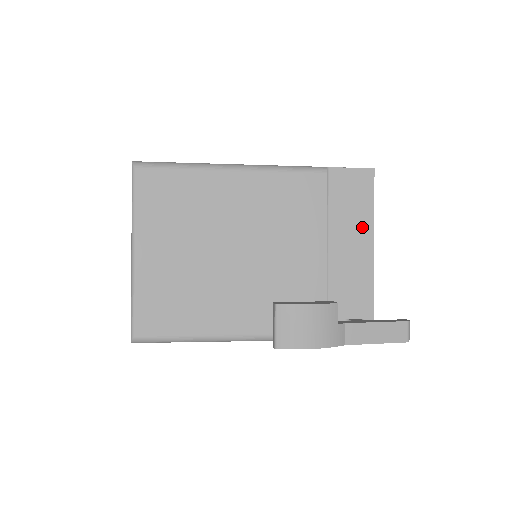
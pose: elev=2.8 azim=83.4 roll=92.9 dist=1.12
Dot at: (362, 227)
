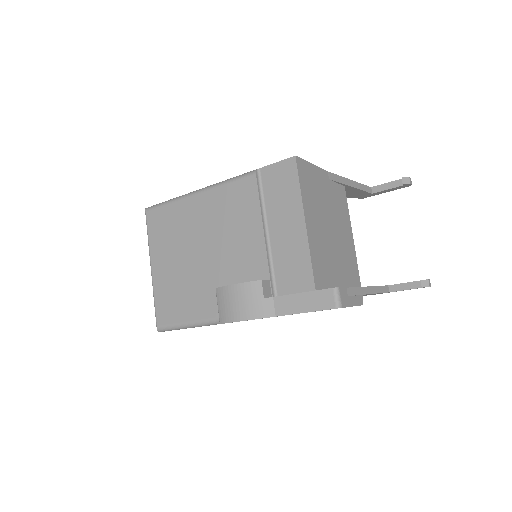
Dot at: (293, 210)
